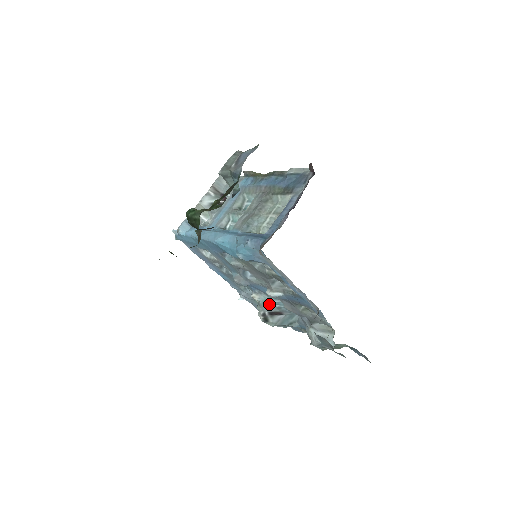
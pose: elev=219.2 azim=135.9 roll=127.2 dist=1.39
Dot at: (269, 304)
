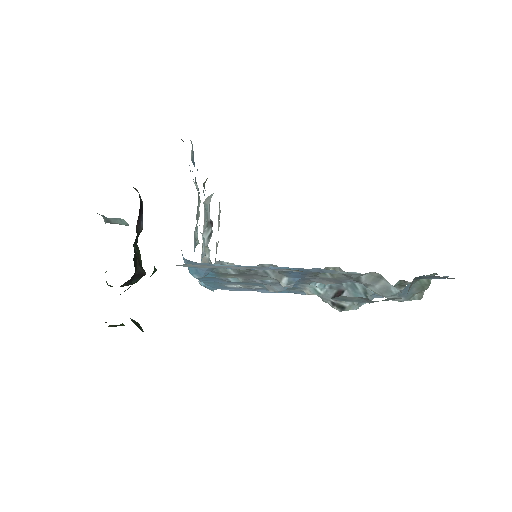
Dot at: (321, 290)
